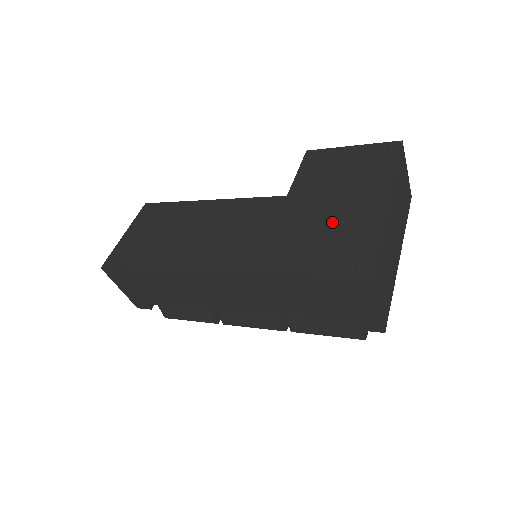
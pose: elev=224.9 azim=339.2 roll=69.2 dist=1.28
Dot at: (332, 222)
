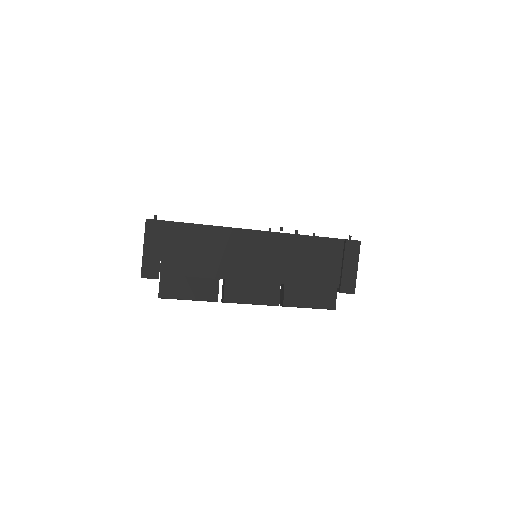
Dot at: occluded
